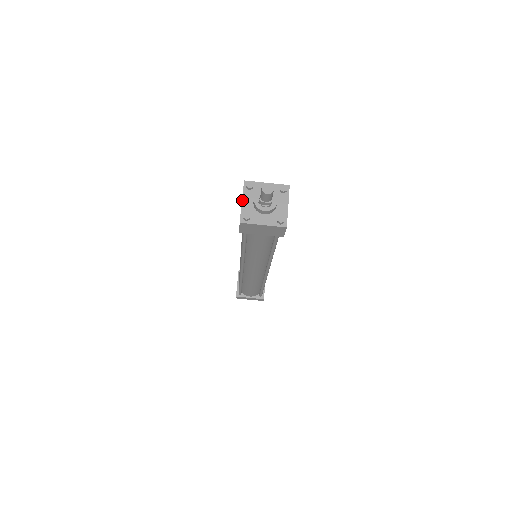
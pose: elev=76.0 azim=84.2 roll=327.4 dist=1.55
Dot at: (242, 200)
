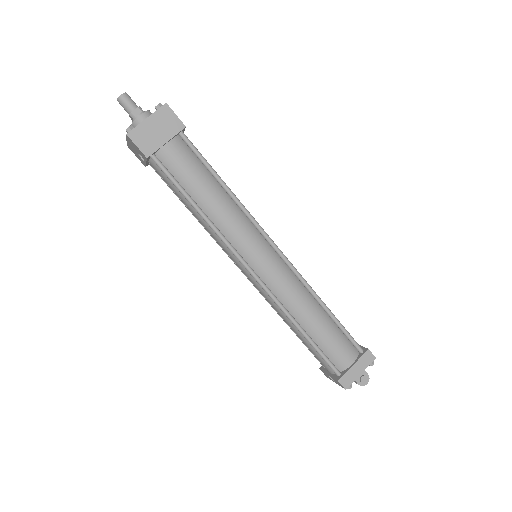
Dot at: (126, 140)
